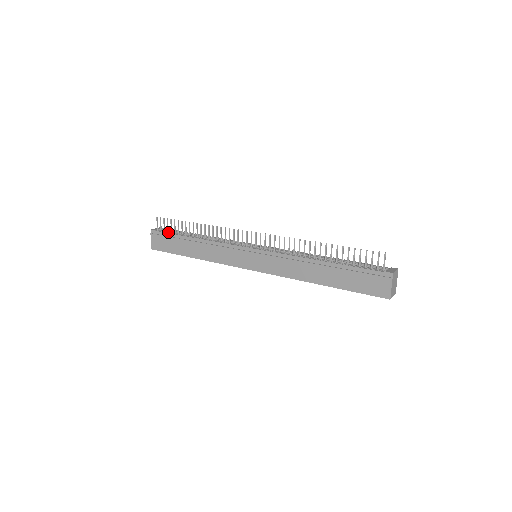
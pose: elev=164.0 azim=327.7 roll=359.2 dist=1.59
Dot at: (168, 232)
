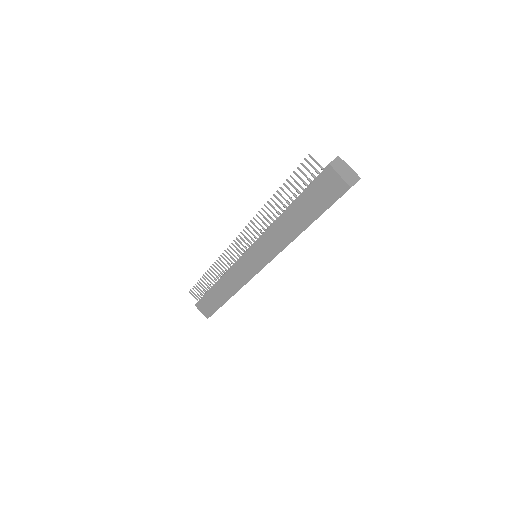
Dot at: (203, 296)
